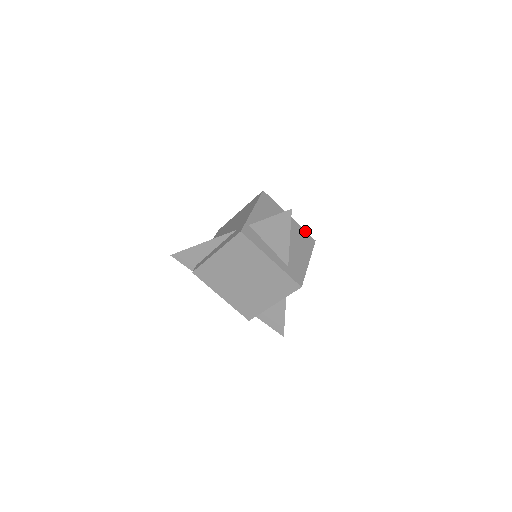
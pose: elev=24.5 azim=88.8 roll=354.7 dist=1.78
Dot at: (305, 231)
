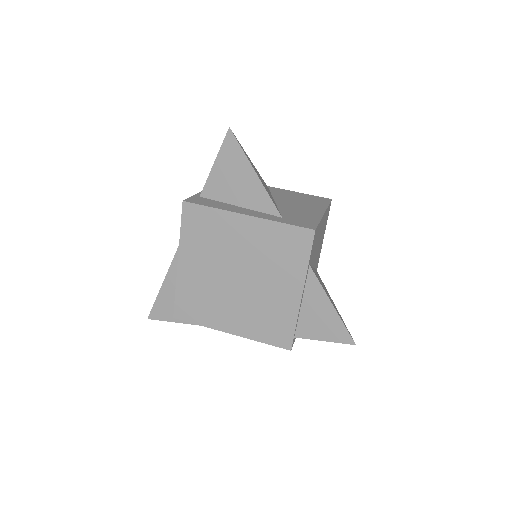
Dot at: (309, 195)
